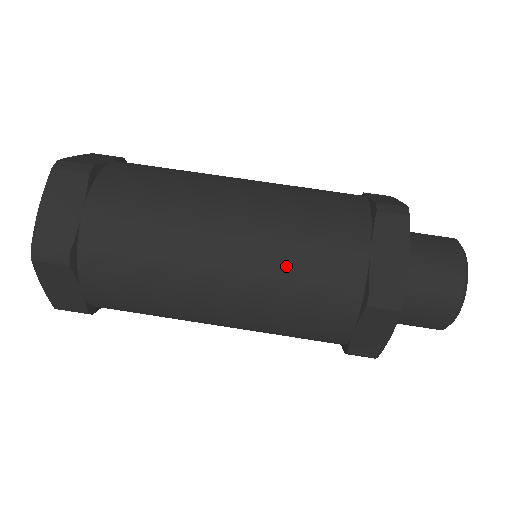
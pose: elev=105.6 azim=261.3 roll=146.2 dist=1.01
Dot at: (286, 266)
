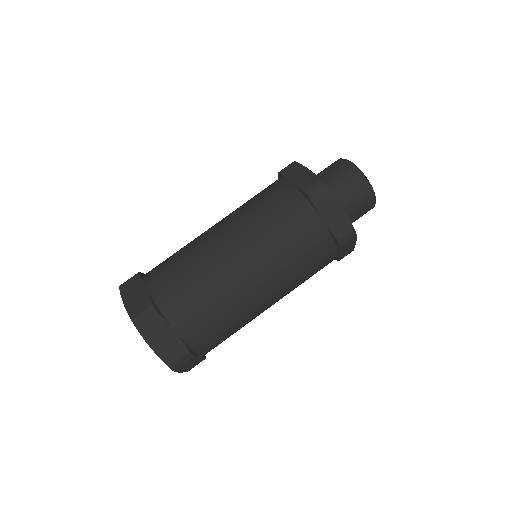
Dot at: (259, 219)
